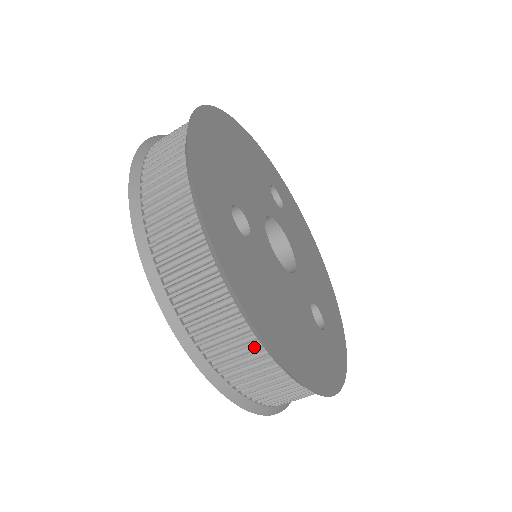
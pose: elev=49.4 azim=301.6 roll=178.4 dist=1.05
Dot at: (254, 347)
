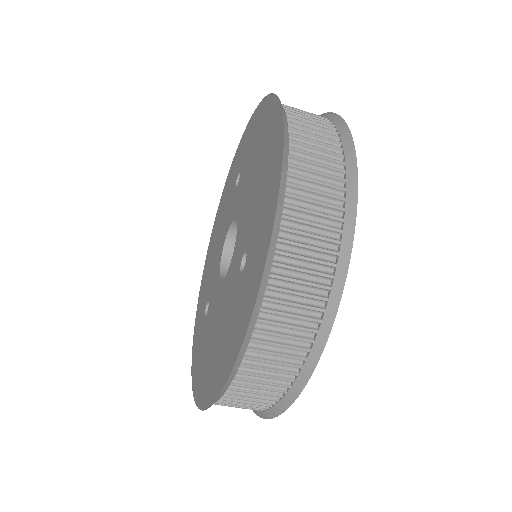
Dot at: (268, 399)
